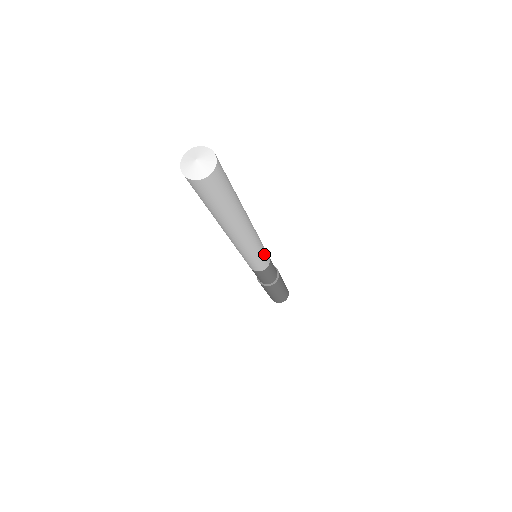
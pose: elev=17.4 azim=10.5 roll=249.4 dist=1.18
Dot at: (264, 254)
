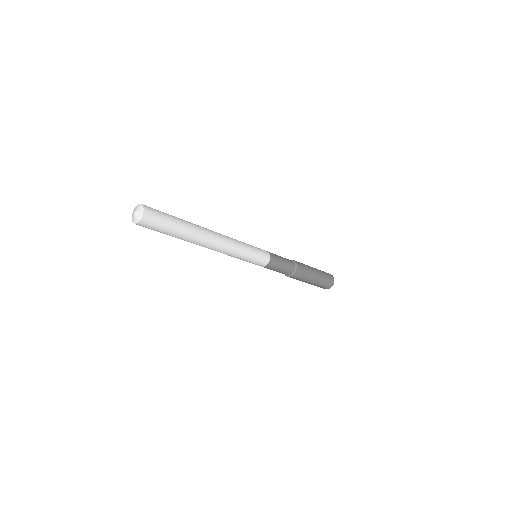
Dot at: (255, 251)
